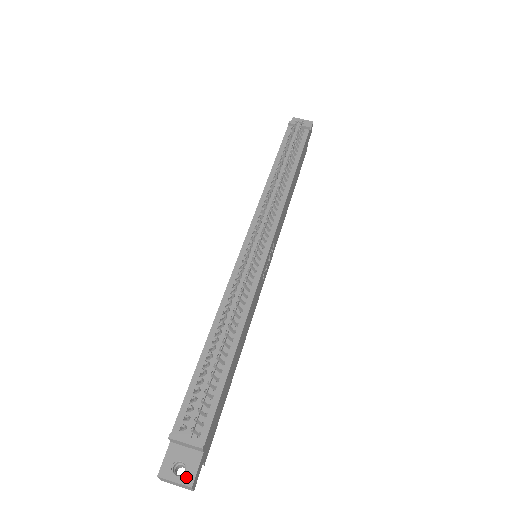
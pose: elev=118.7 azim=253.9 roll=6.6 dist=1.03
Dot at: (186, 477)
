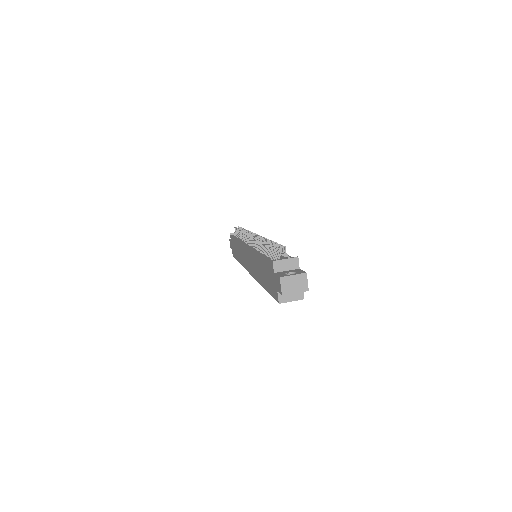
Dot at: (299, 273)
